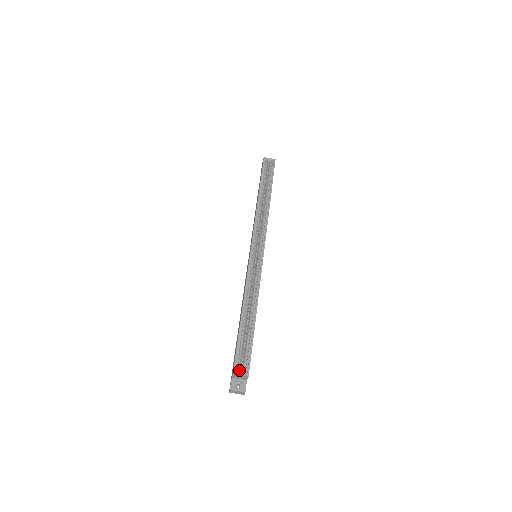
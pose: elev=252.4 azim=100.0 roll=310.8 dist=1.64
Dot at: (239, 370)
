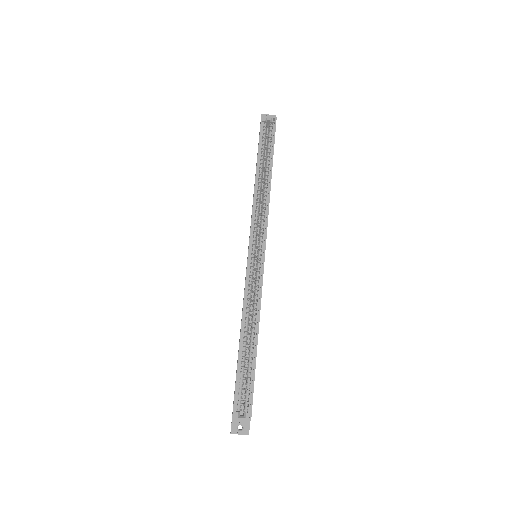
Dot at: (239, 414)
